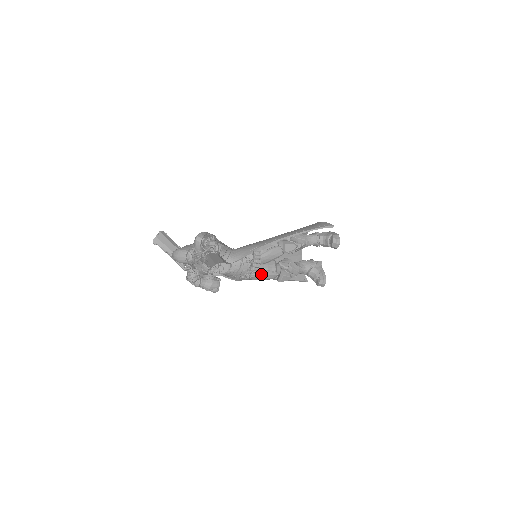
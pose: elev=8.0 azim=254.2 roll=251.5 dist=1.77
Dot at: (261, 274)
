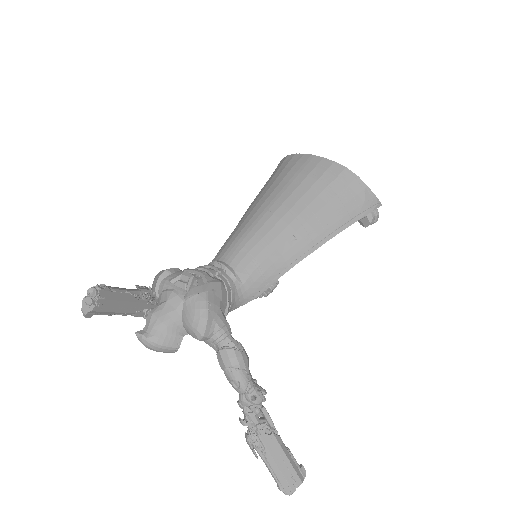
Dot at: occluded
